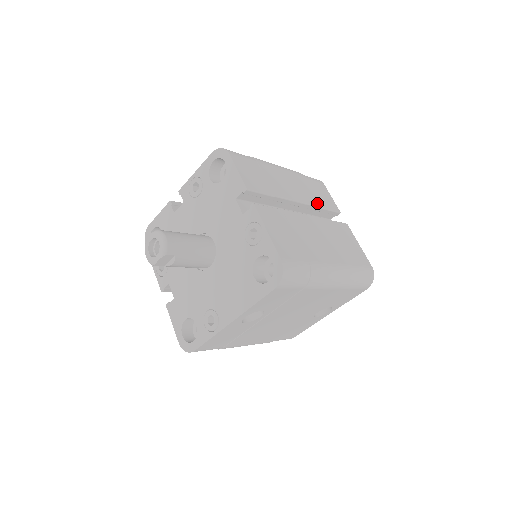
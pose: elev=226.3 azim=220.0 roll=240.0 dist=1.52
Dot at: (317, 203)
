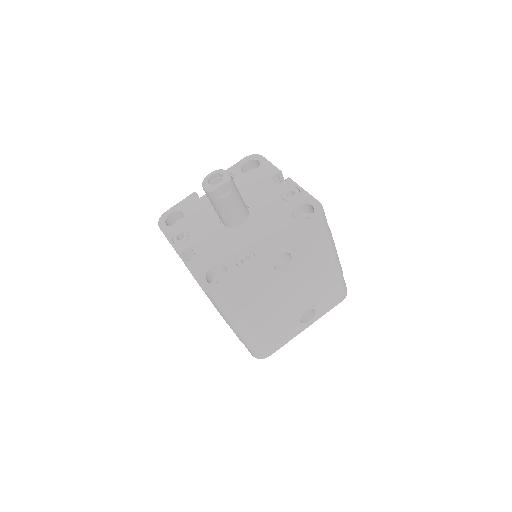
Dot at: occluded
